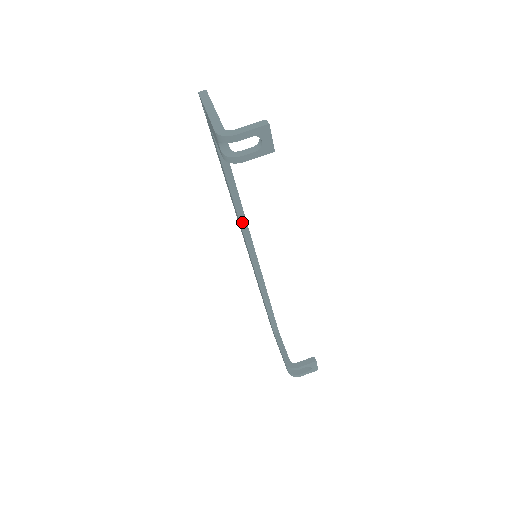
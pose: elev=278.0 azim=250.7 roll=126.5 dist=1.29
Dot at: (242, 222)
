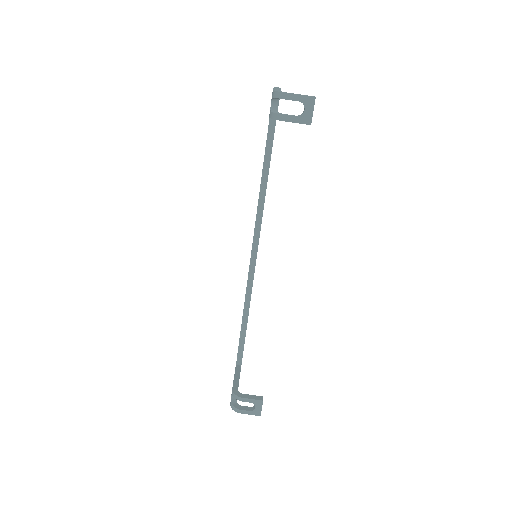
Dot at: (259, 214)
